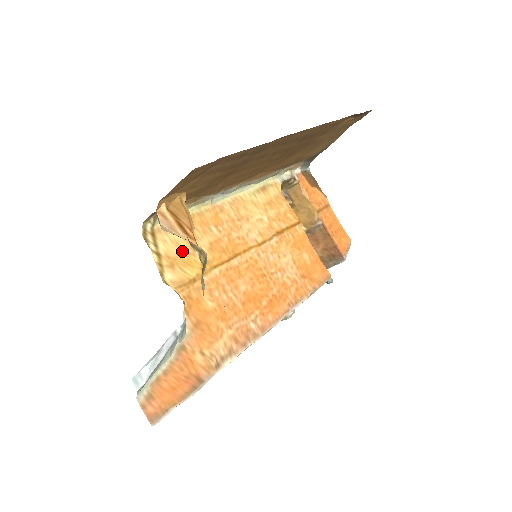
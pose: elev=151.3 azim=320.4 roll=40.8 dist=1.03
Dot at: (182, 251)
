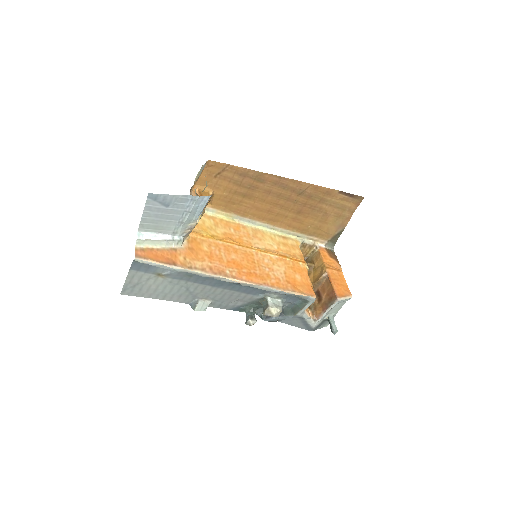
Dot at: (204, 225)
